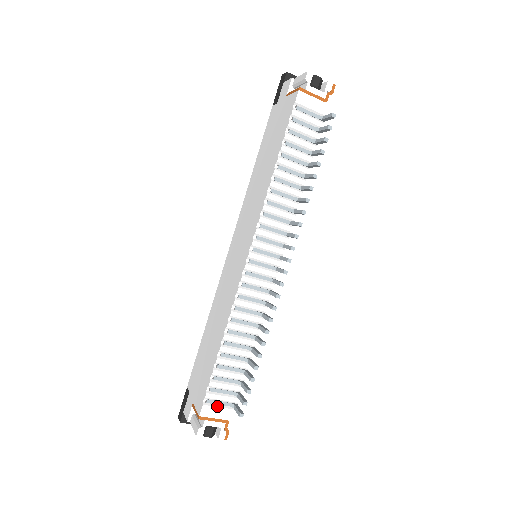
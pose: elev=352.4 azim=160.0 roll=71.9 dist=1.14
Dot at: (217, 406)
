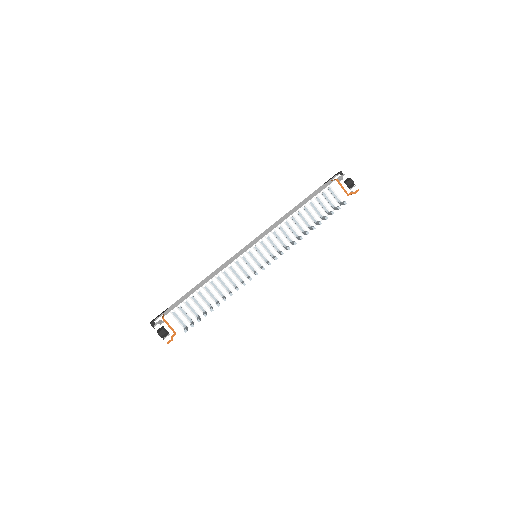
Dot at: (176, 319)
